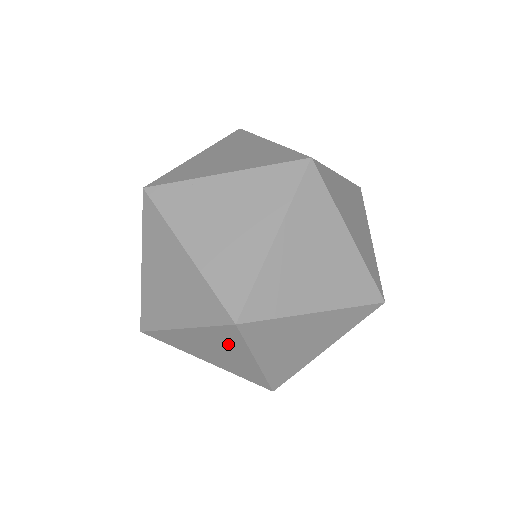
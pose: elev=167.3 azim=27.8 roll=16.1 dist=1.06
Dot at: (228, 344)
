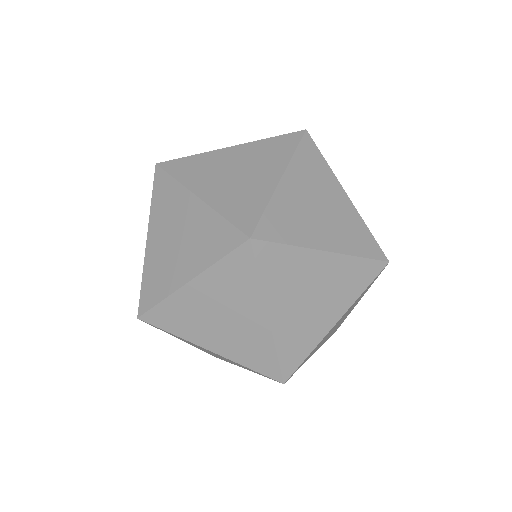
Dot at: (238, 290)
